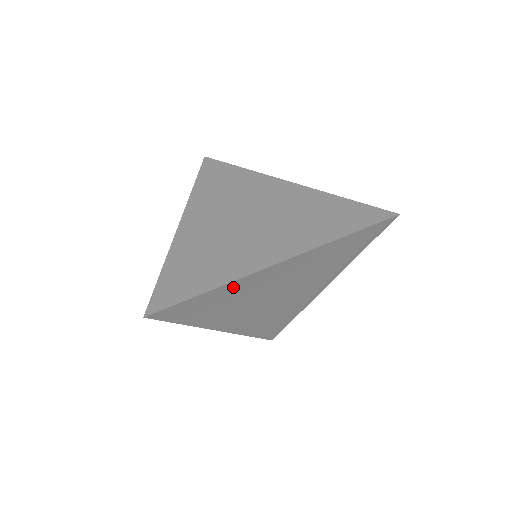
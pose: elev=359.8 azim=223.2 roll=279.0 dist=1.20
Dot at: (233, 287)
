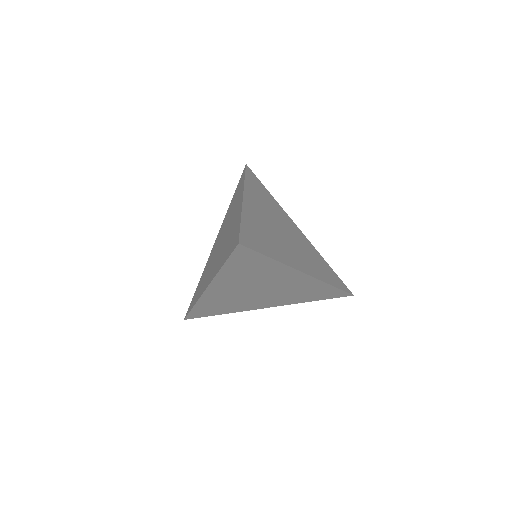
Dot at: (276, 267)
